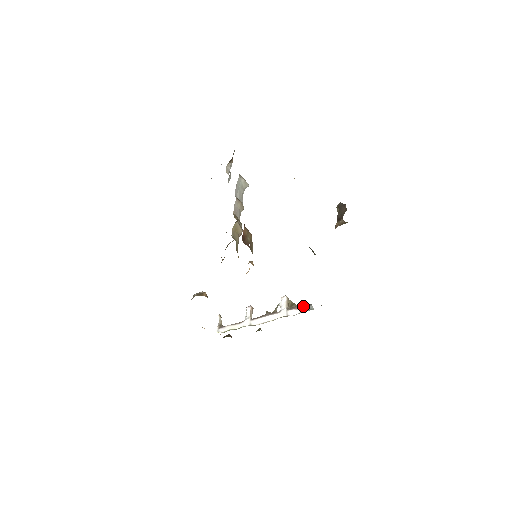
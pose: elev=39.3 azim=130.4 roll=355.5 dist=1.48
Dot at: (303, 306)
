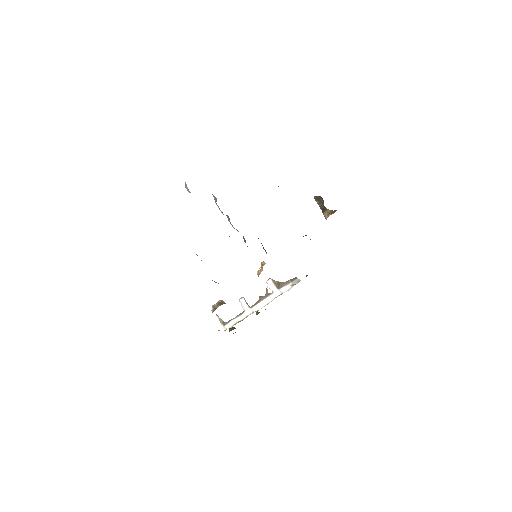
Dot at: (290, 281)
